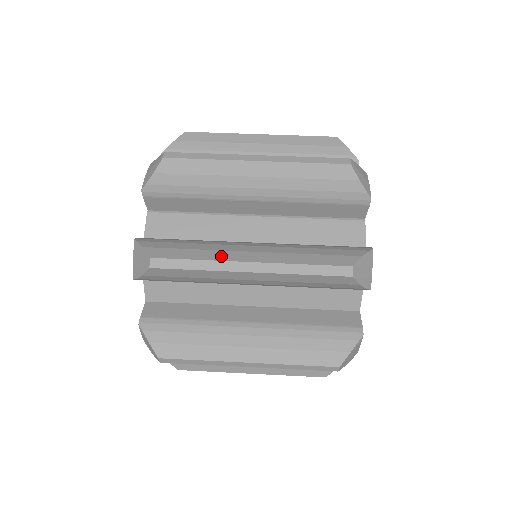
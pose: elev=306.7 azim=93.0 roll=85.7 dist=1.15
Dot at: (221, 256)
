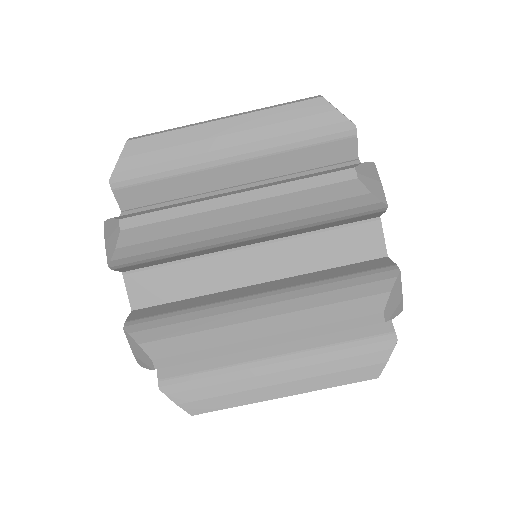
Dot at: (231, 336)
